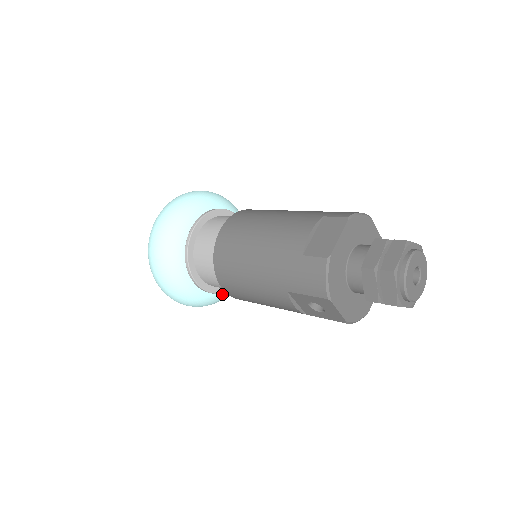
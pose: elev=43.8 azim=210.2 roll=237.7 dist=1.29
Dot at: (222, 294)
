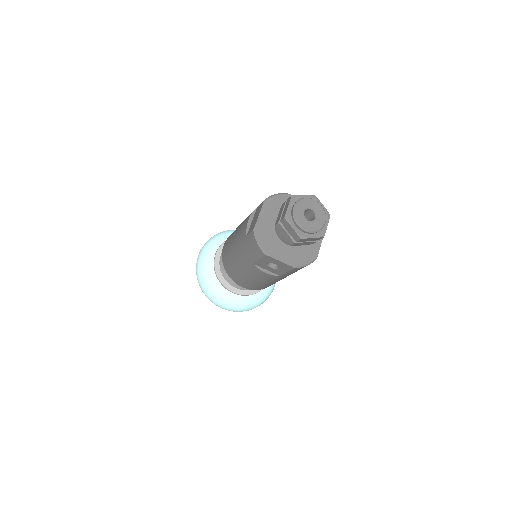
Dot at: (259, 295)
